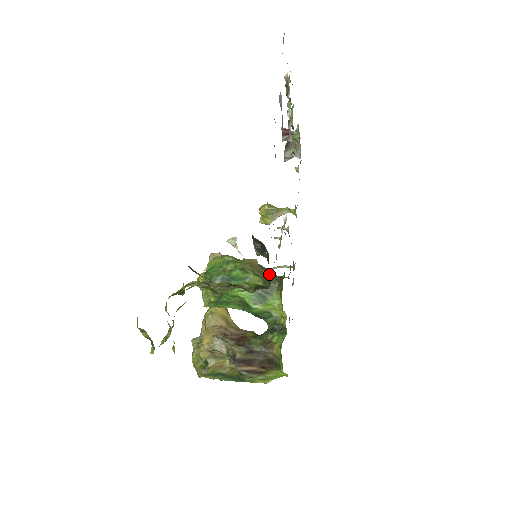
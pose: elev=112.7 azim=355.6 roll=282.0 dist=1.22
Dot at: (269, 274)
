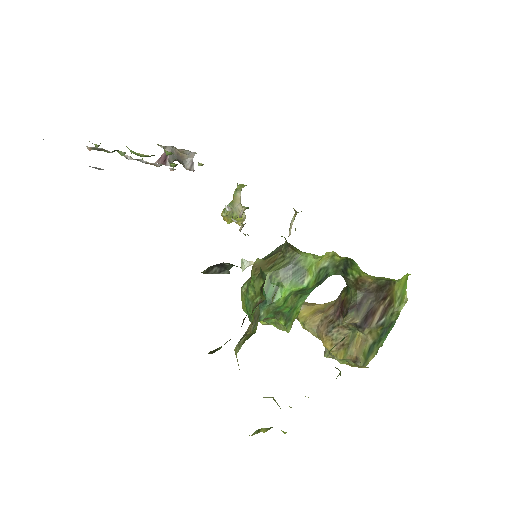
Dot at: (278, 252)
